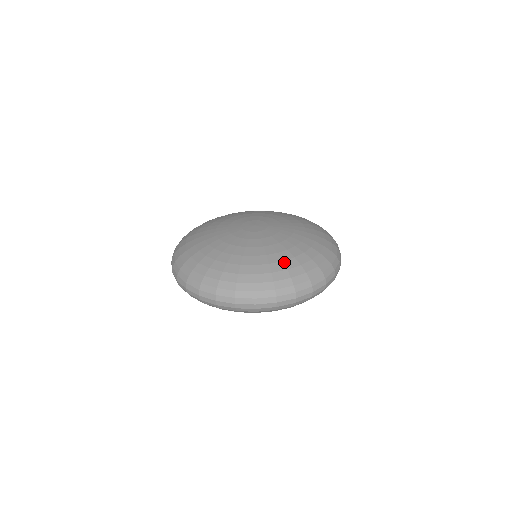
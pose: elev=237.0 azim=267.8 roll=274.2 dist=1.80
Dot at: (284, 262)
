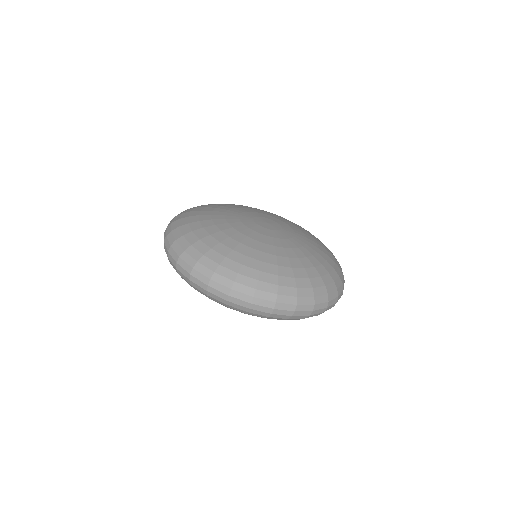
Dot at: (316, 268)
